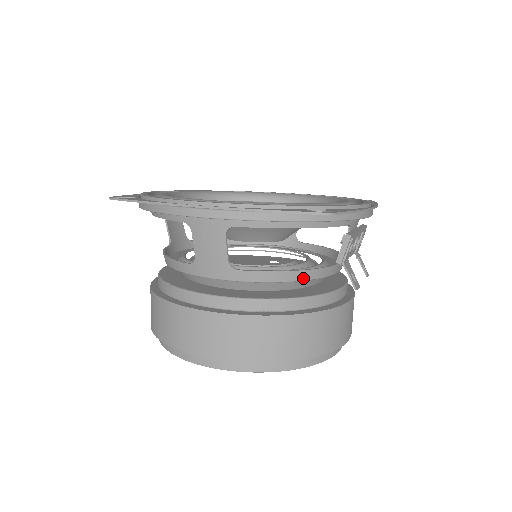
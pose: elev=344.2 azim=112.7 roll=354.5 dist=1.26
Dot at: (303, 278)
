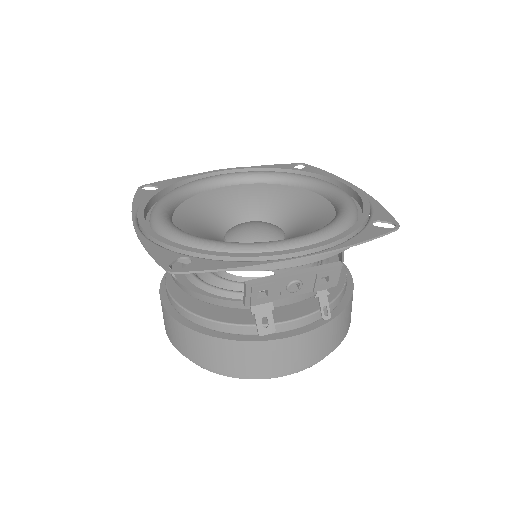
Dot at: (221, 304)
